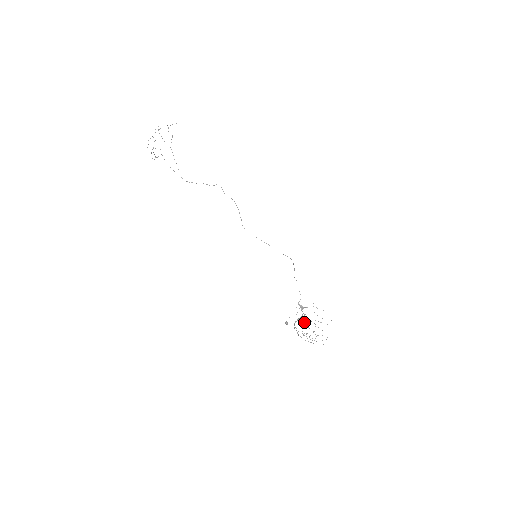
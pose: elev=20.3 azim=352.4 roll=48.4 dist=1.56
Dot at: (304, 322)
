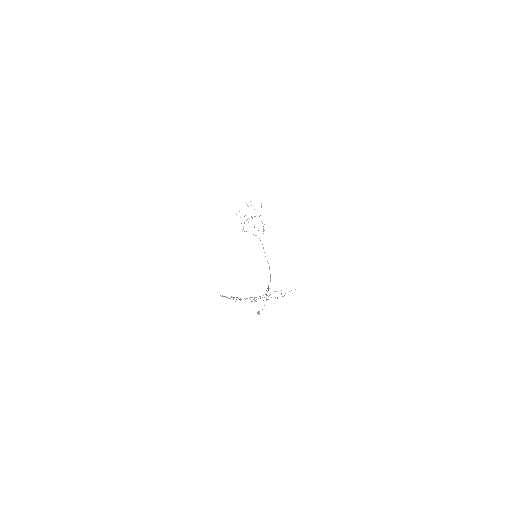
Dot at: (258, 298)
